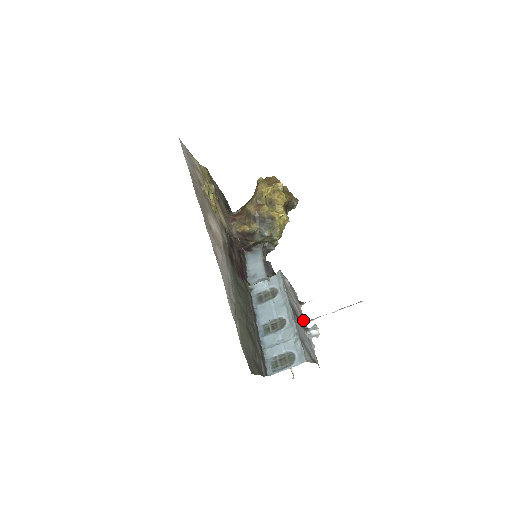
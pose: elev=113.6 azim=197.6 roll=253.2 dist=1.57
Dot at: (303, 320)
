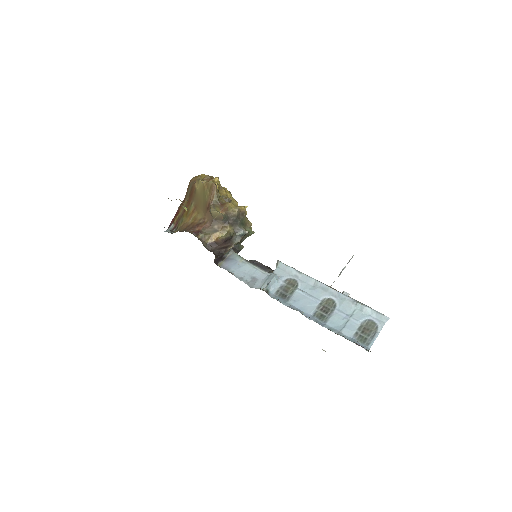
Dot at: occluded
